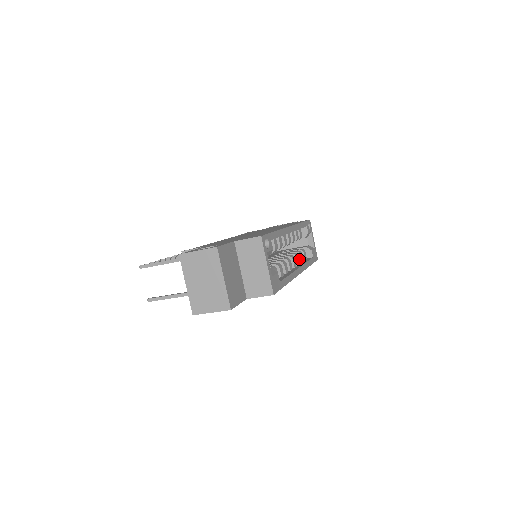
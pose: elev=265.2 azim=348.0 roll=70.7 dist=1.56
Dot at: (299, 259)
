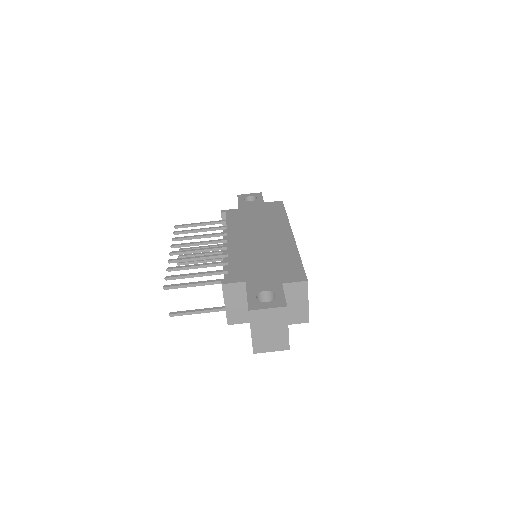
Dot at: occluded
